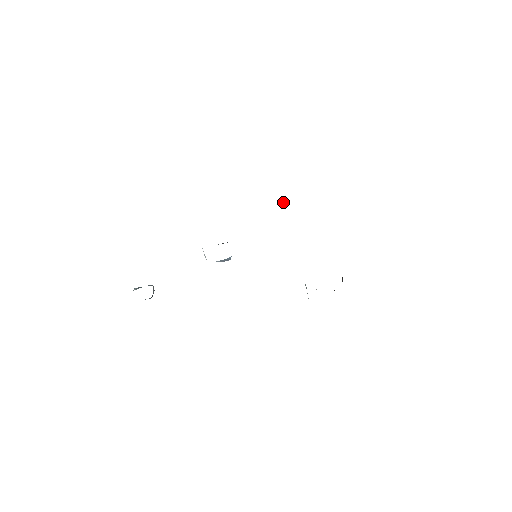
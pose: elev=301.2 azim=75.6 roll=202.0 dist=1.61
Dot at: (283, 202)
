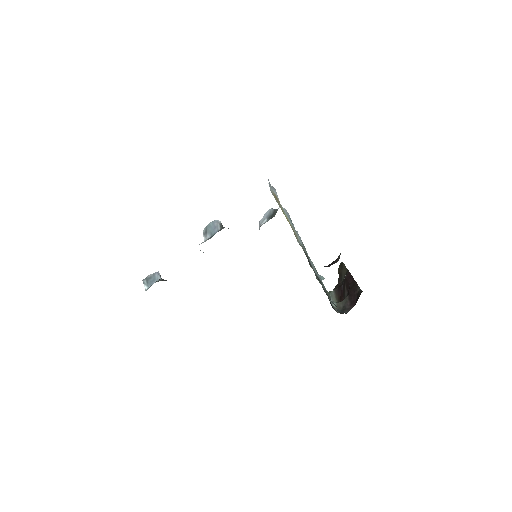
Dot at: (269, 184)
